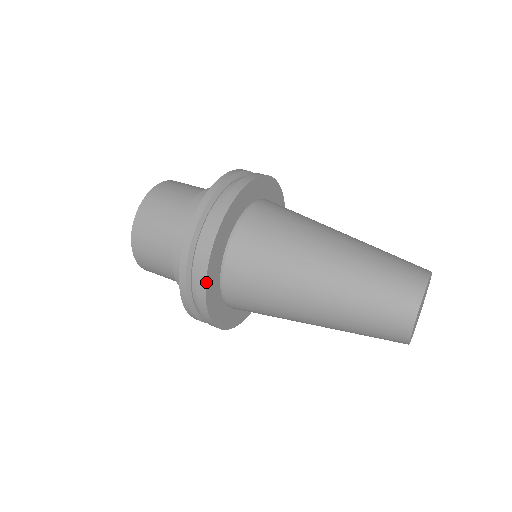
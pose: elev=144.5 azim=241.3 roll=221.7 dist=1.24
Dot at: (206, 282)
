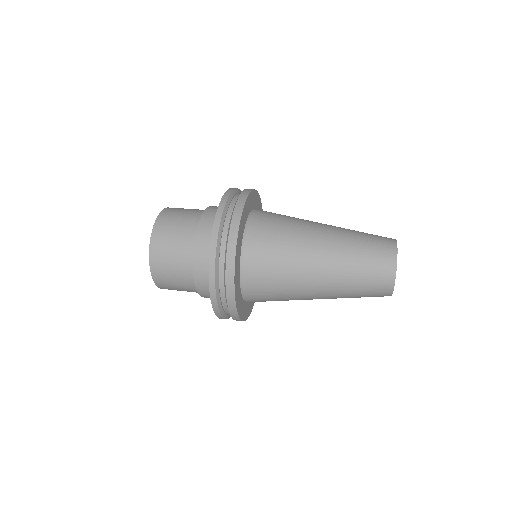
Dot at: (234, 289)
